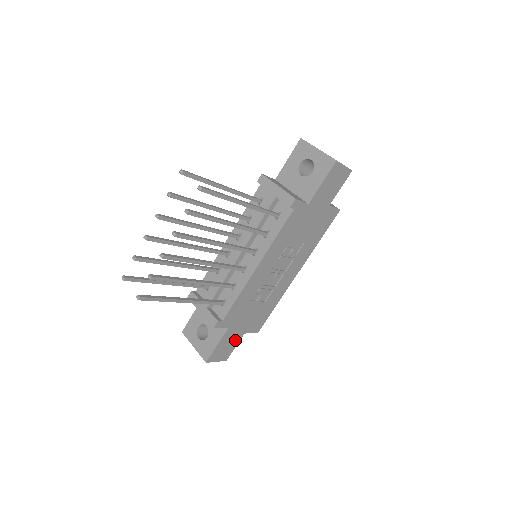
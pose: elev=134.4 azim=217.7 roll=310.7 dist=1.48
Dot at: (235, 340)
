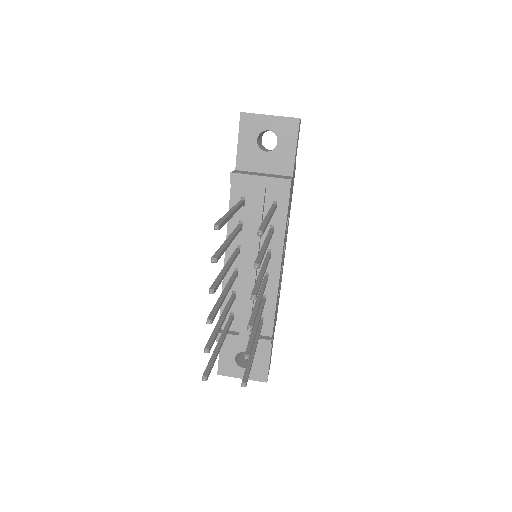
Dot at: occluded
